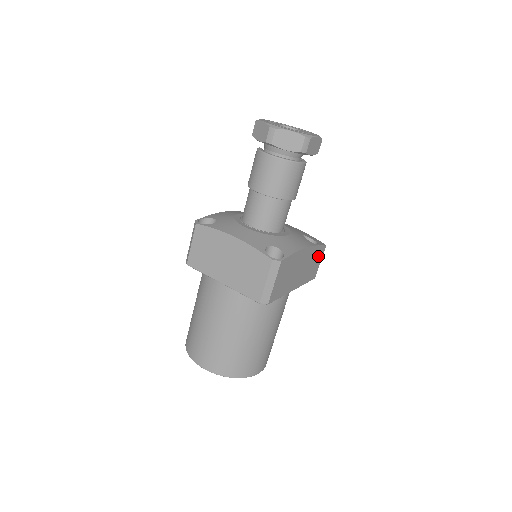
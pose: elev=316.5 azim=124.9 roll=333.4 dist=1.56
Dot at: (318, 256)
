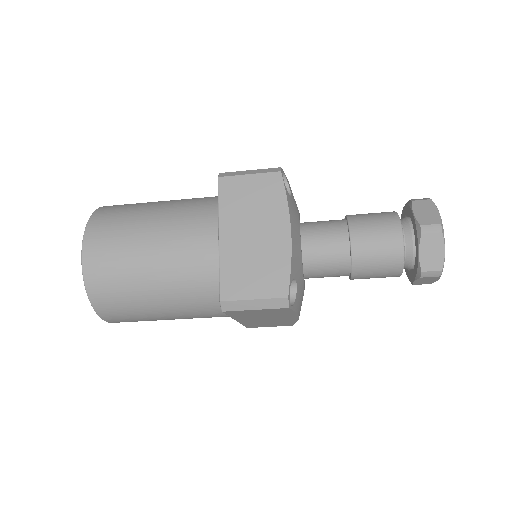
Dot at: (280, 324)
